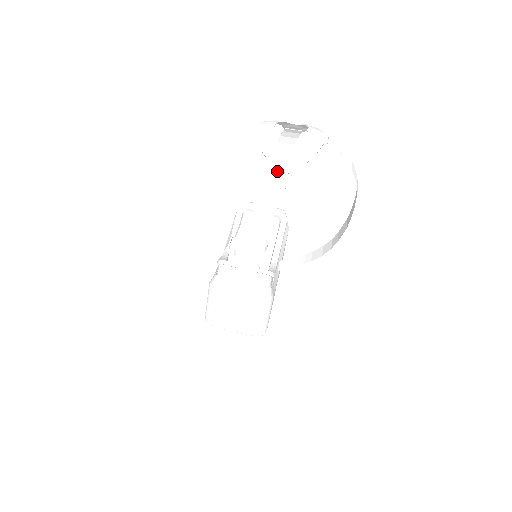
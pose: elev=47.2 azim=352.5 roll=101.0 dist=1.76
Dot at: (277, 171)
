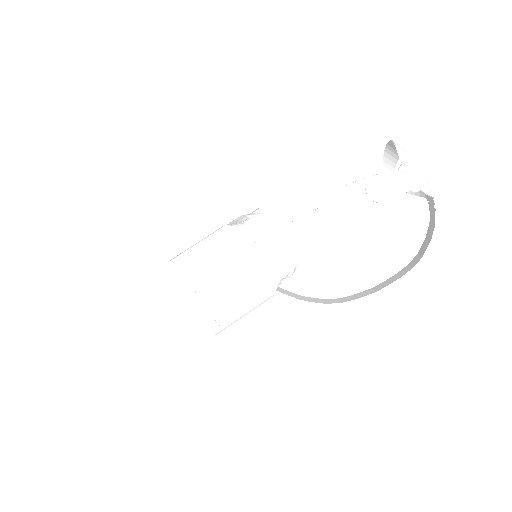
Dot at: occluded
